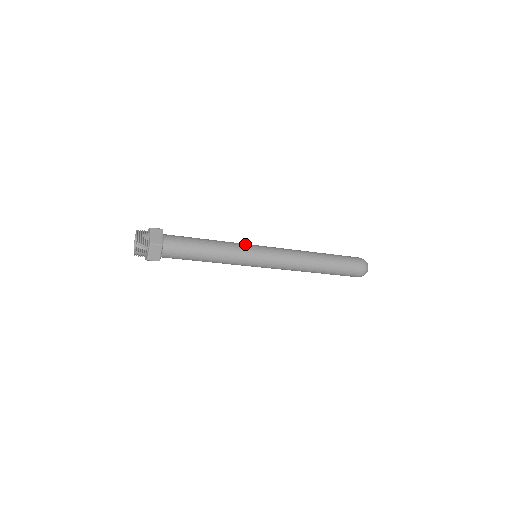
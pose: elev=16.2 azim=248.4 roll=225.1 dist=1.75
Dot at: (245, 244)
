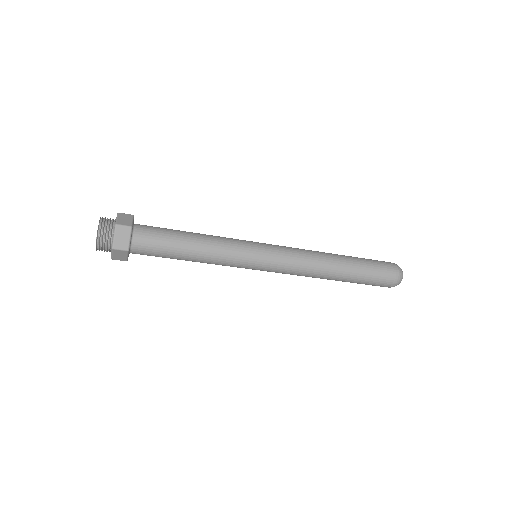
Dot at: (243, 245)
